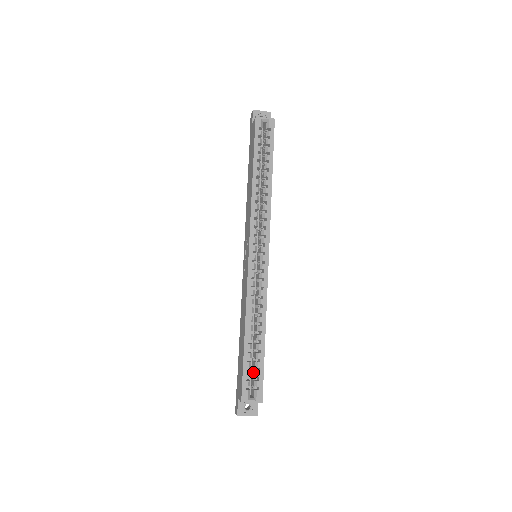
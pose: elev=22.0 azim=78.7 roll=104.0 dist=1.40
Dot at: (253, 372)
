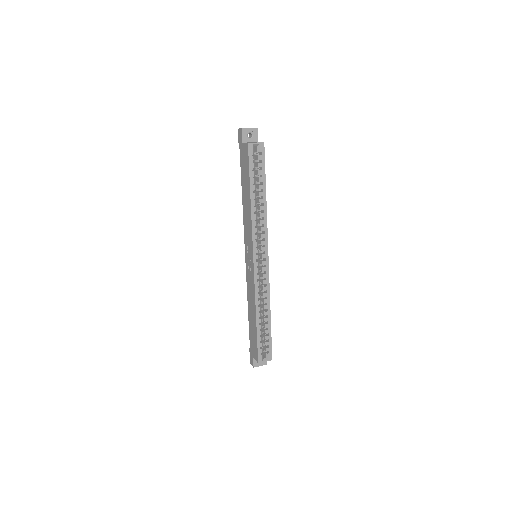
Dot at: (263, 340)
